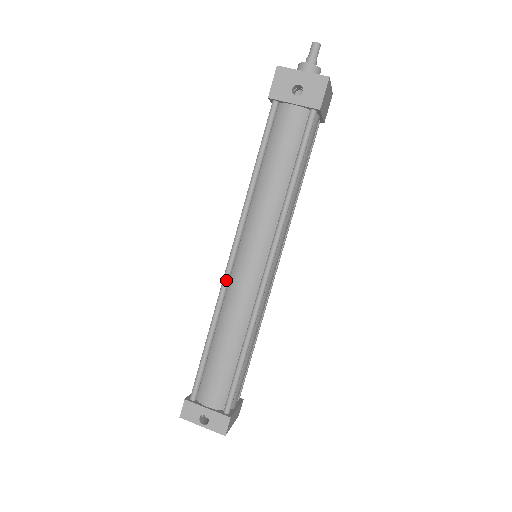
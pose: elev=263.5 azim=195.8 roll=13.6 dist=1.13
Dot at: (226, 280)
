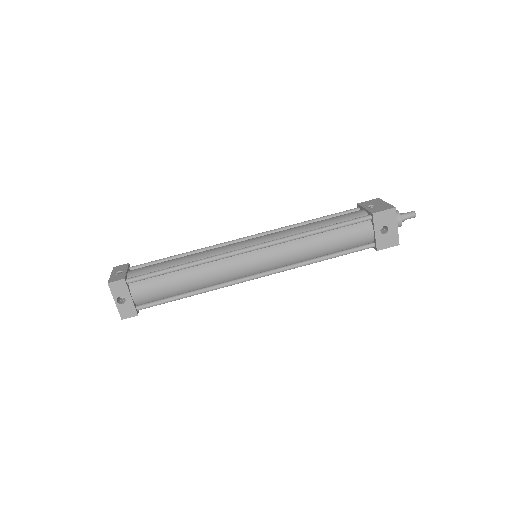
Dot at: (232, 255)
